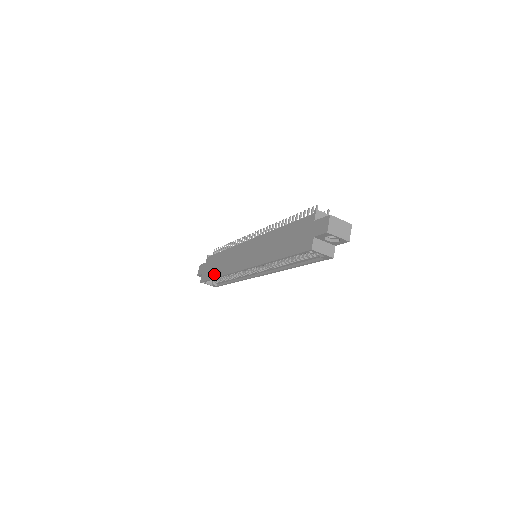
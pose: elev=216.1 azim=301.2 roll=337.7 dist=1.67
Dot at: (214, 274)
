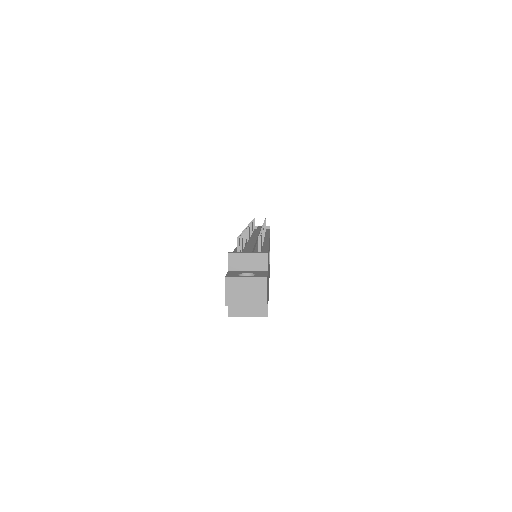
Dot at: occluded
